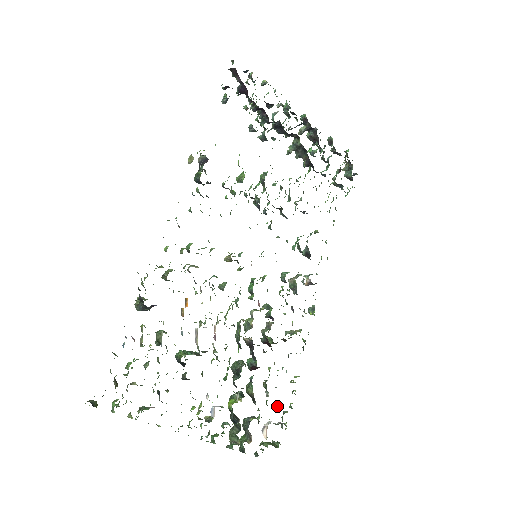
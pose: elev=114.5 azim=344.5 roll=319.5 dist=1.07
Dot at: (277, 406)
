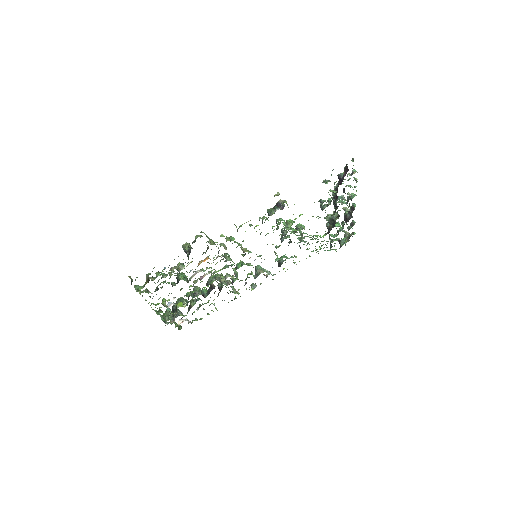
Dot at: occluded
